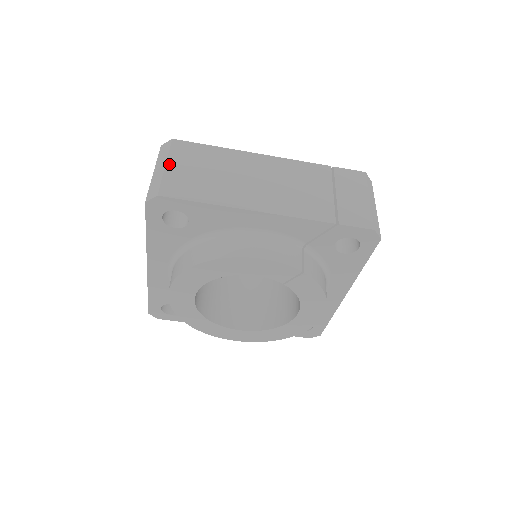
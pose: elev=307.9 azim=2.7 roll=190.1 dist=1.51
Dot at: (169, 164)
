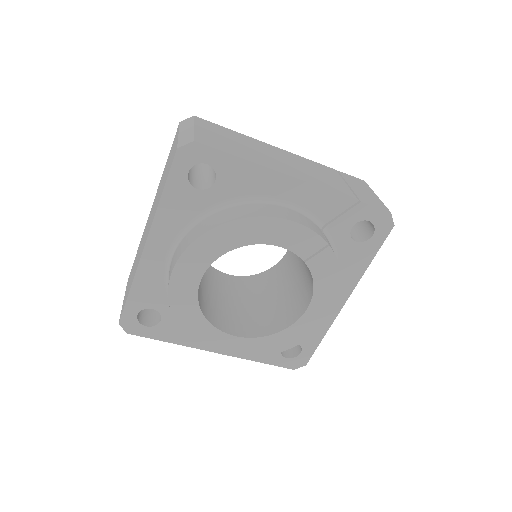
Dot at: (197, 127)
